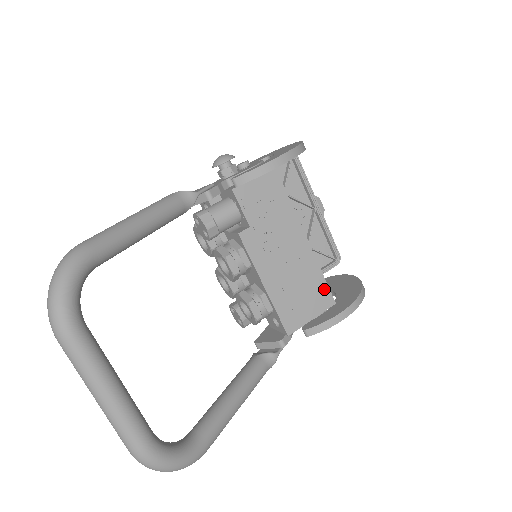
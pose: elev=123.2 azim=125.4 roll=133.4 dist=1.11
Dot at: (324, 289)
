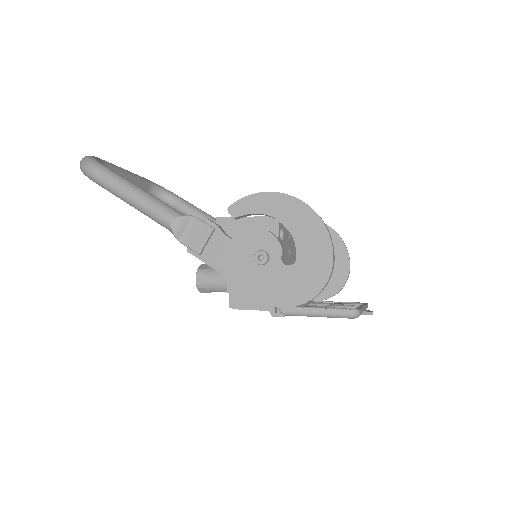
Dot at: occluded
